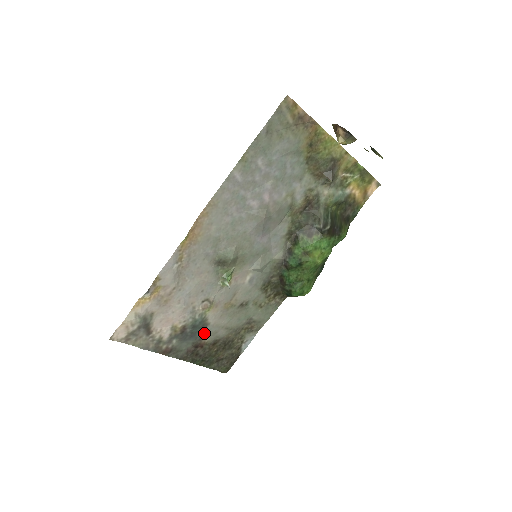
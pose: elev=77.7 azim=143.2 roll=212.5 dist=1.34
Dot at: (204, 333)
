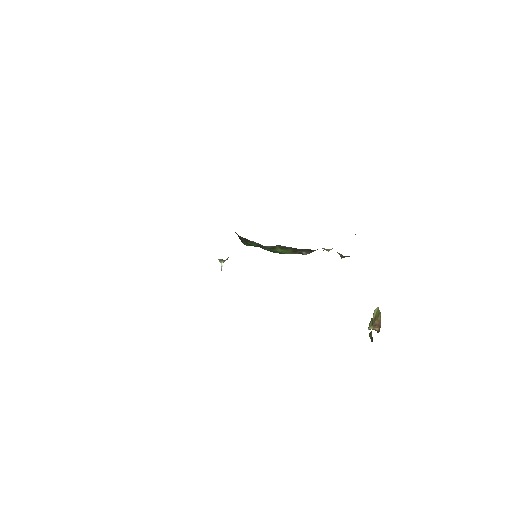
Dot at: occluded
